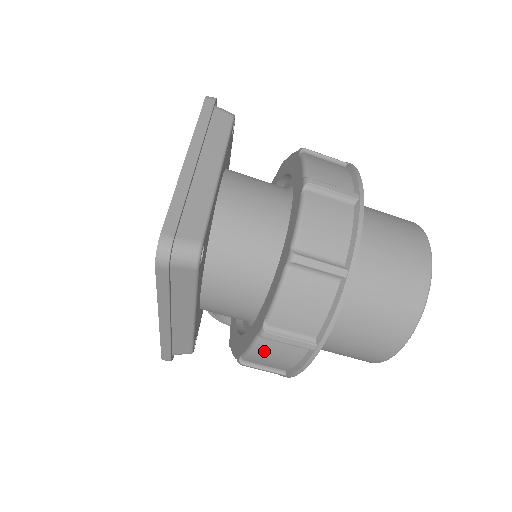
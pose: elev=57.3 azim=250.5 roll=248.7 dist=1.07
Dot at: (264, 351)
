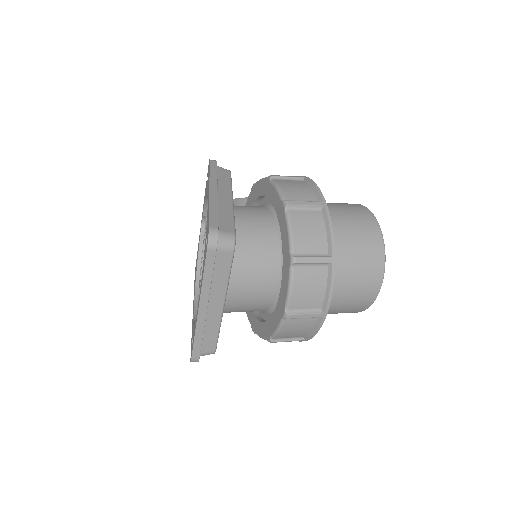
Dot at: occluded
